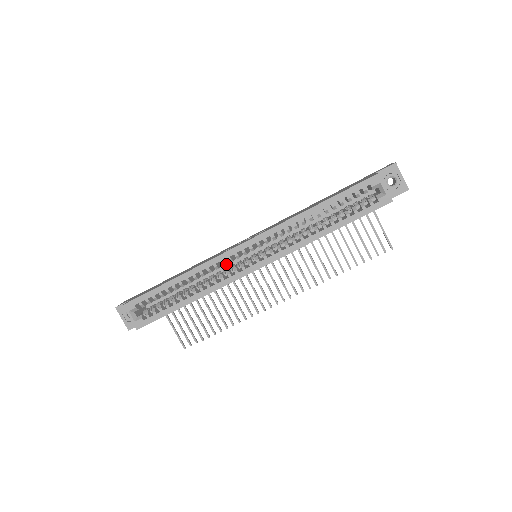
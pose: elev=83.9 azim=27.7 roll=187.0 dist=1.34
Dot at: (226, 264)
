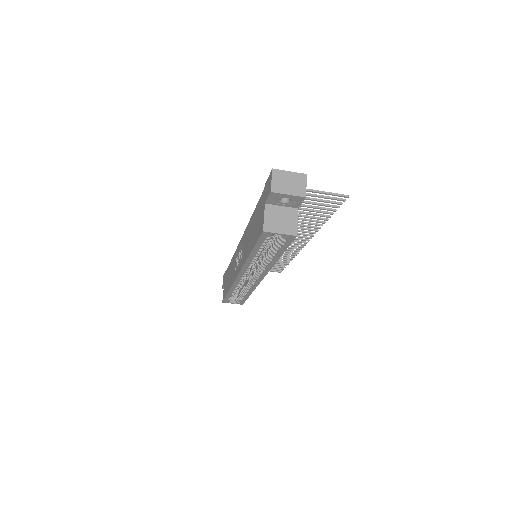
Dot at: occluded
